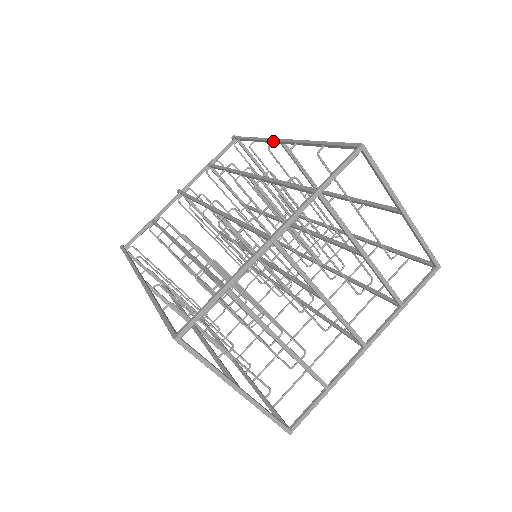
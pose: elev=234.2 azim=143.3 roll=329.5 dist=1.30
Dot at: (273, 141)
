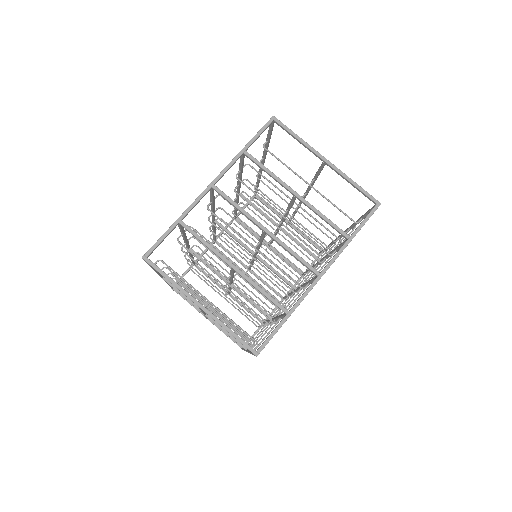
Dot at: (259, 171)
